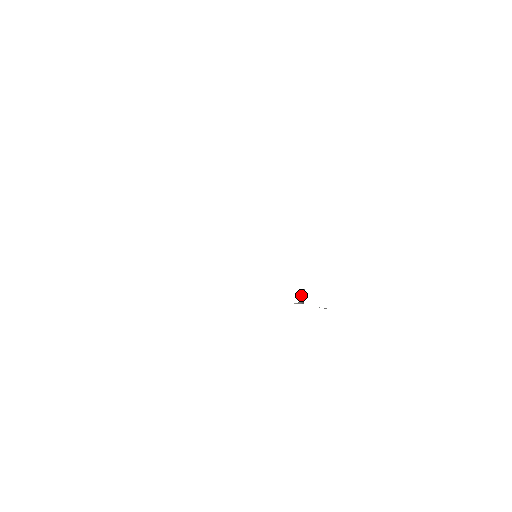
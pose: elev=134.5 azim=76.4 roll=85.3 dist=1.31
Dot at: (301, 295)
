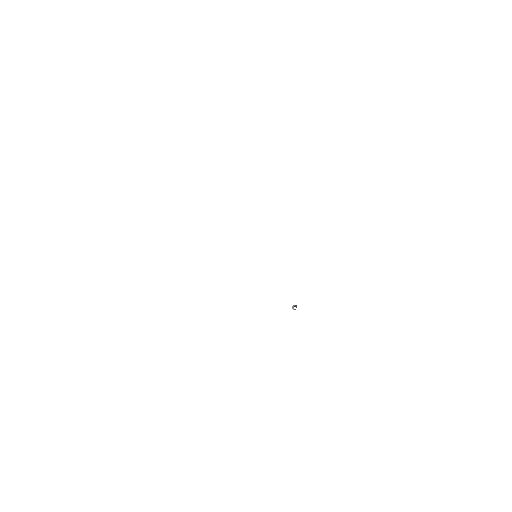
Dot at: occluded
